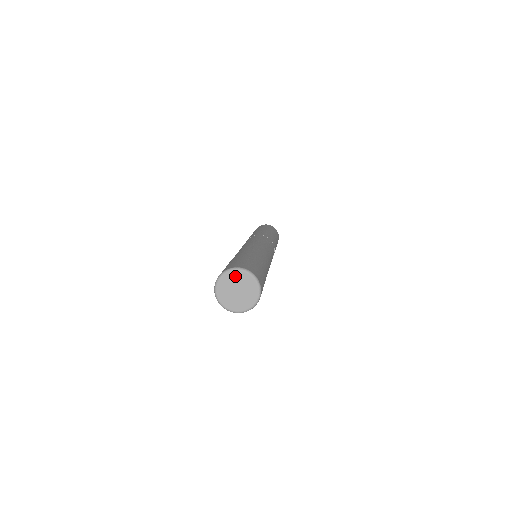
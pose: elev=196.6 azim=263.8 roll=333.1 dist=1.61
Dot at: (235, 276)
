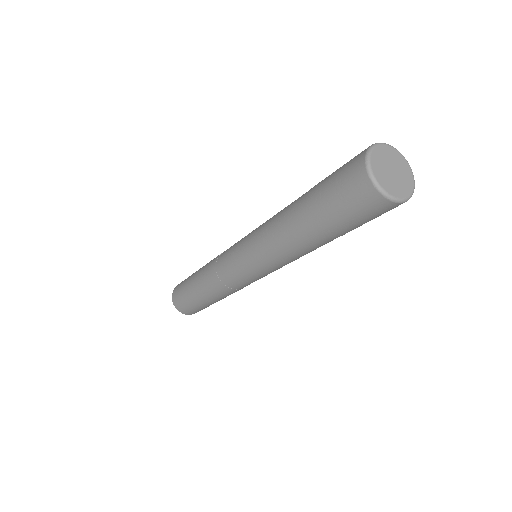
Dot at: (396, 156)
